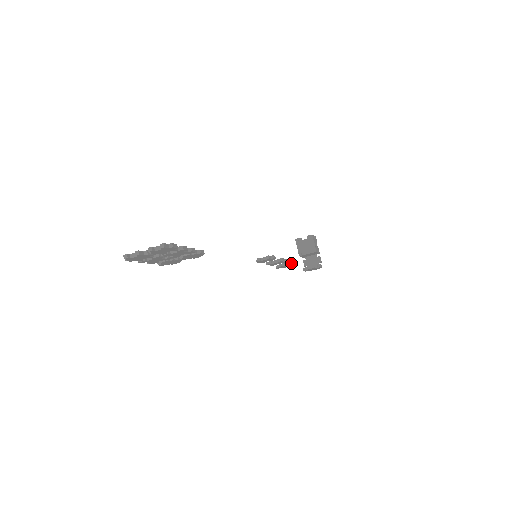
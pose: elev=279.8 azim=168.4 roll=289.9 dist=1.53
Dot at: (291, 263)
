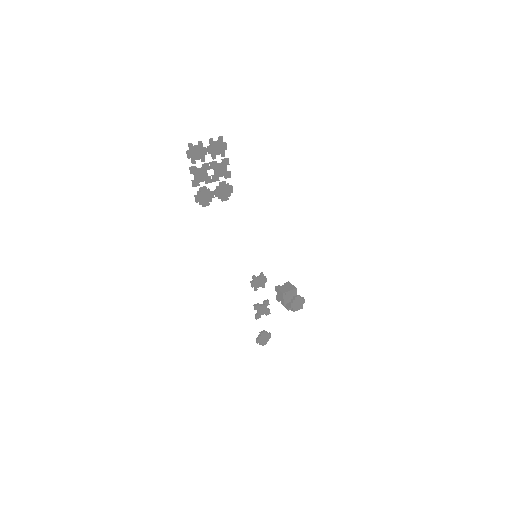
Dot at: (270, 335)
